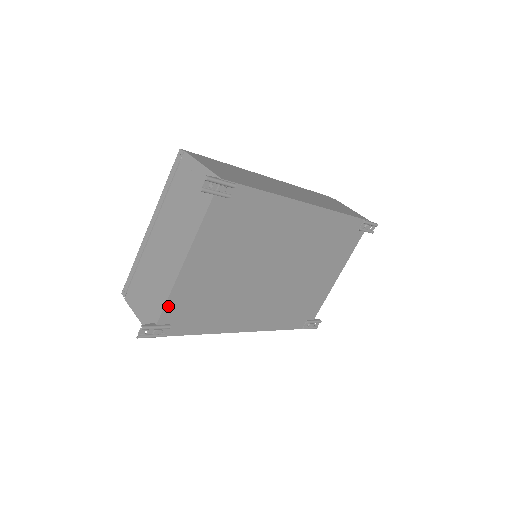
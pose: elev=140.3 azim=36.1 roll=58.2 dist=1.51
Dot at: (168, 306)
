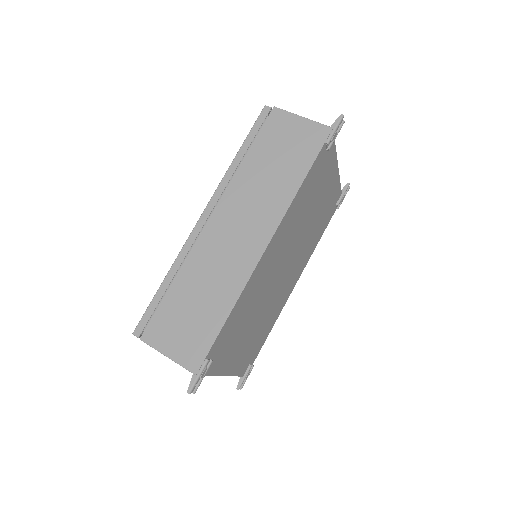
Dot at: (239, 373)
